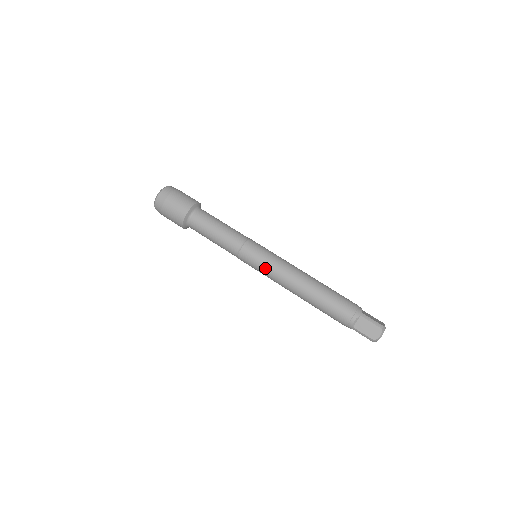
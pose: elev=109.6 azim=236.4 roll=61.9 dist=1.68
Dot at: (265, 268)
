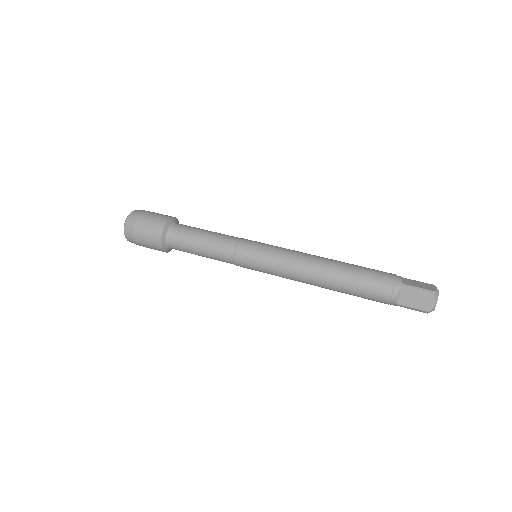
Dot at: (269, 268)
